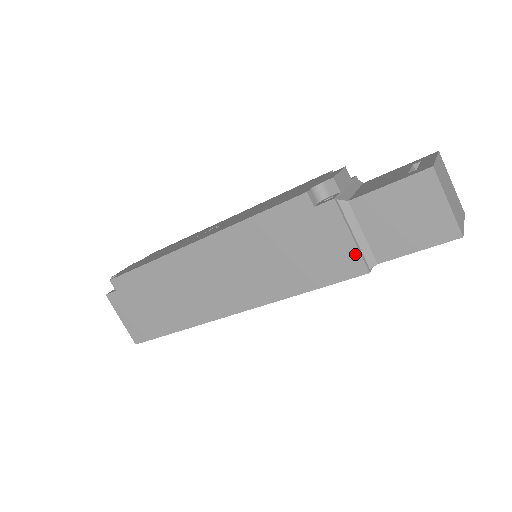
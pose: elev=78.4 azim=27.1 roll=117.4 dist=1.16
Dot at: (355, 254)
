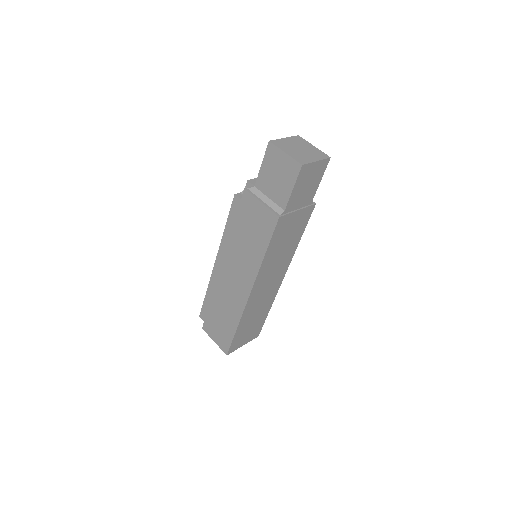
Dot at: (268, 211)
